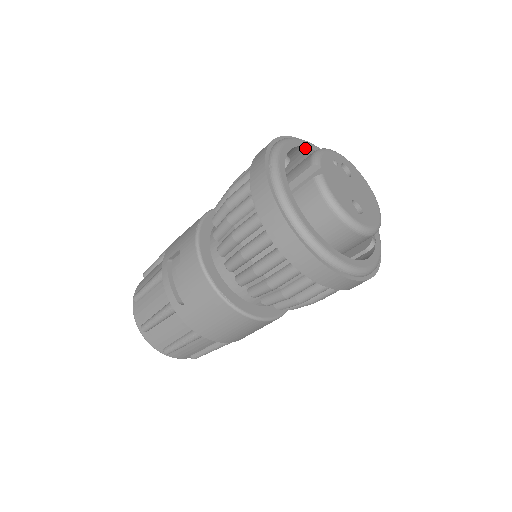
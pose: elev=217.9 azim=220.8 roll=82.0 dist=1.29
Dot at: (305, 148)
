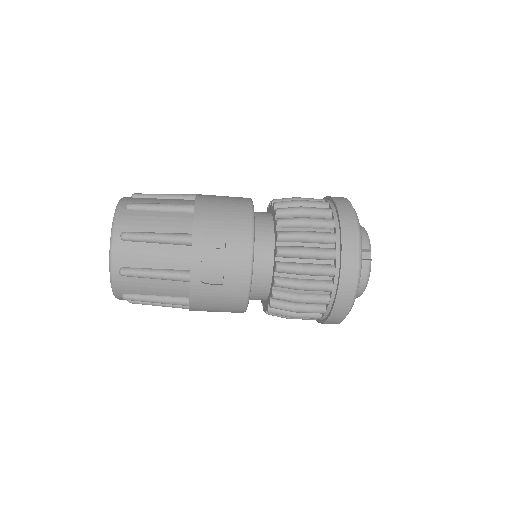
Dot at: occluded
